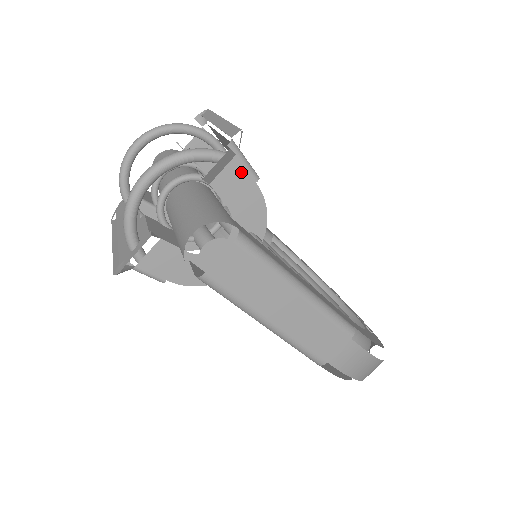
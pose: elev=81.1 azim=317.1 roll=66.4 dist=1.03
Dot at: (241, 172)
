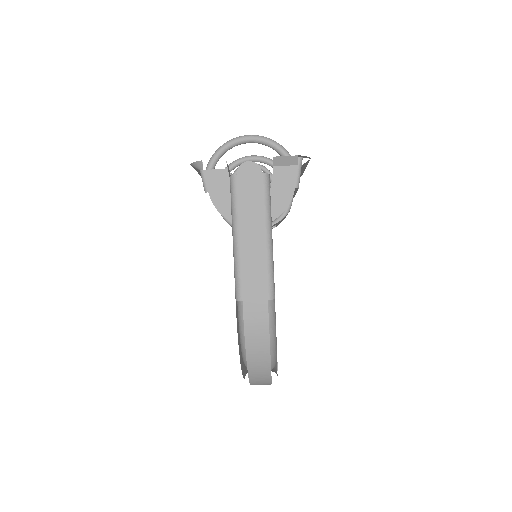
Dot at: (293, 175)
